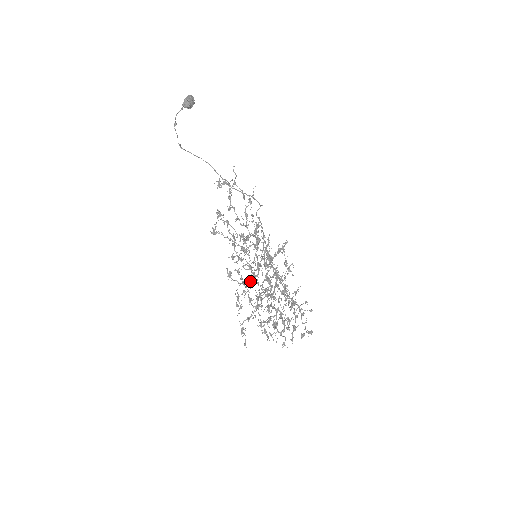
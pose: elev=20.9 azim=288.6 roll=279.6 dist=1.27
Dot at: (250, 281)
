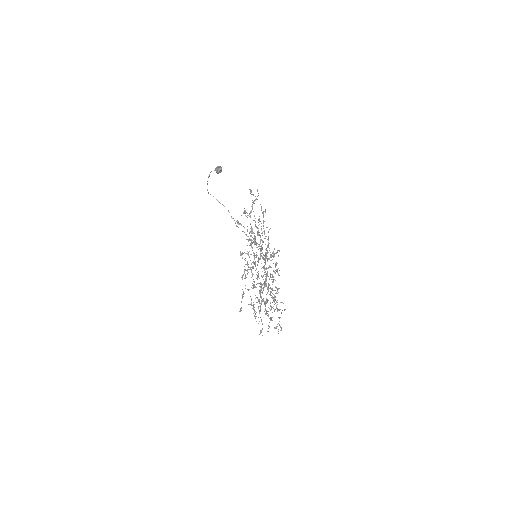
Dot at: occluded
